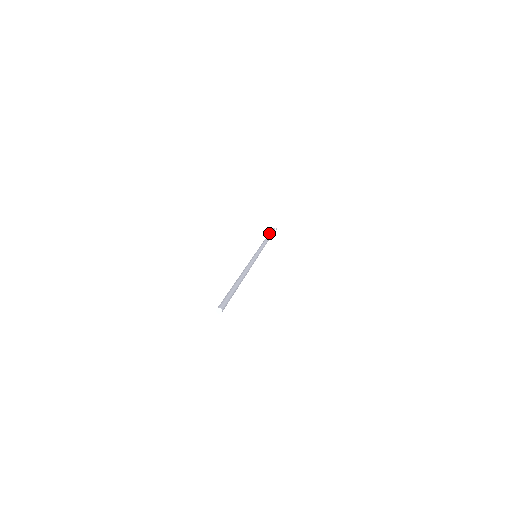
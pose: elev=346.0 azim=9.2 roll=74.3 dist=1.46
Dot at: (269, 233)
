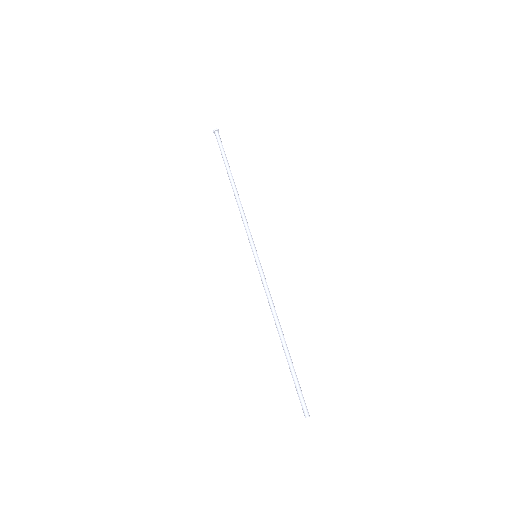
Dot at: occluded
